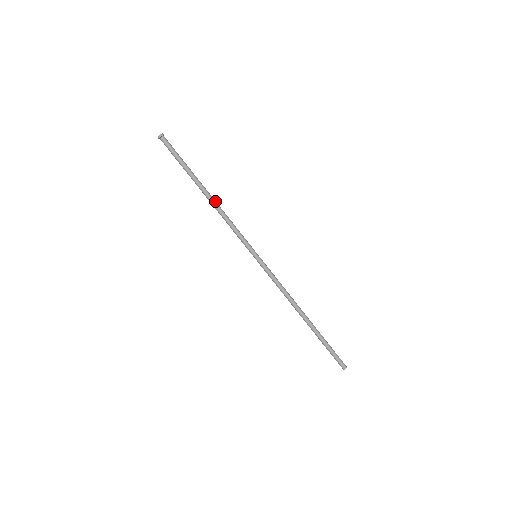
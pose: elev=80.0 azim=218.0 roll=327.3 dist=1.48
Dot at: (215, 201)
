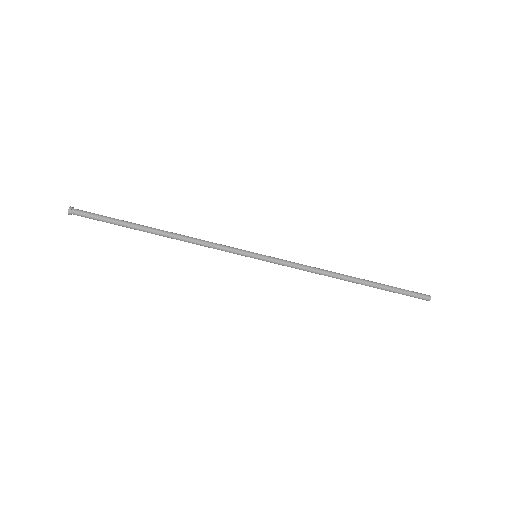
Dot at: (173, 236)
